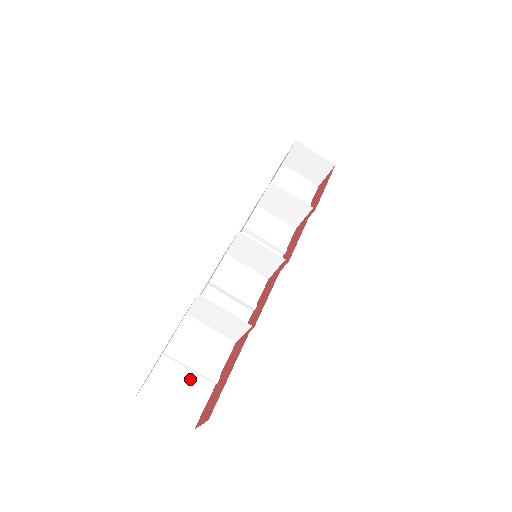
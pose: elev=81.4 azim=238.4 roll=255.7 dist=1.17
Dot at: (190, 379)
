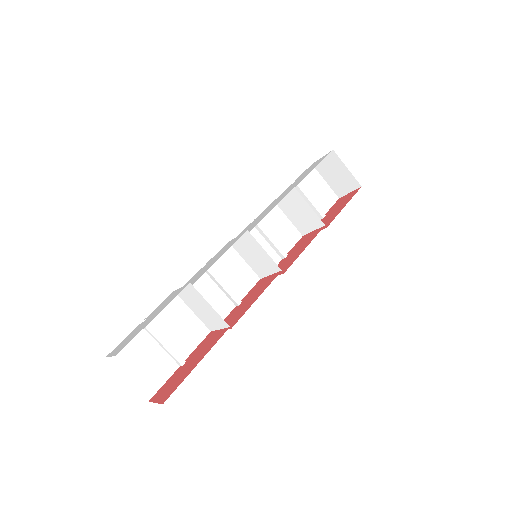
Dot at: (159, 355)
